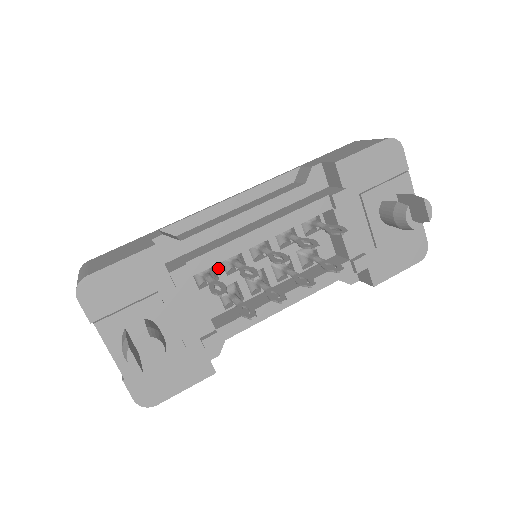
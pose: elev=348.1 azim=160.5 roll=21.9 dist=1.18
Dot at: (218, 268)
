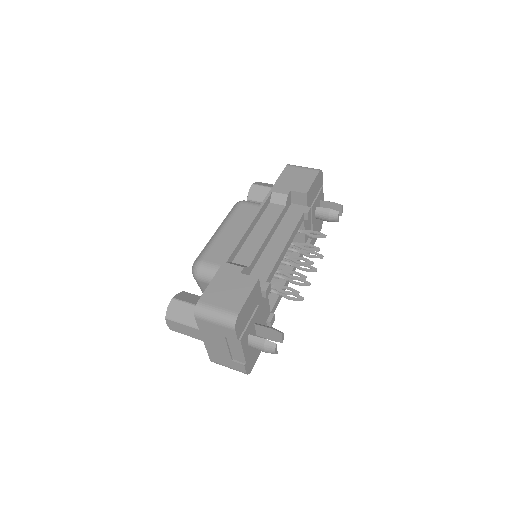
Dot at: occluded
